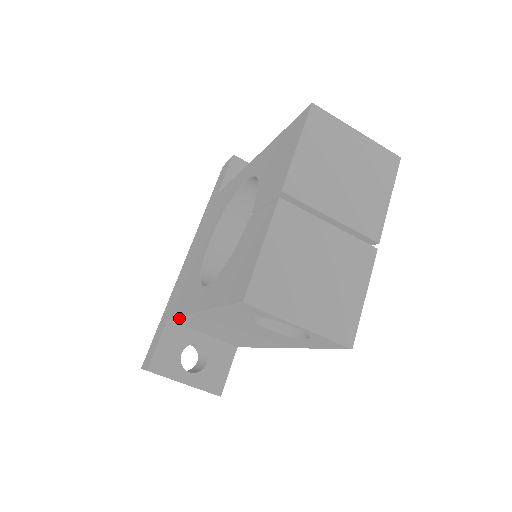
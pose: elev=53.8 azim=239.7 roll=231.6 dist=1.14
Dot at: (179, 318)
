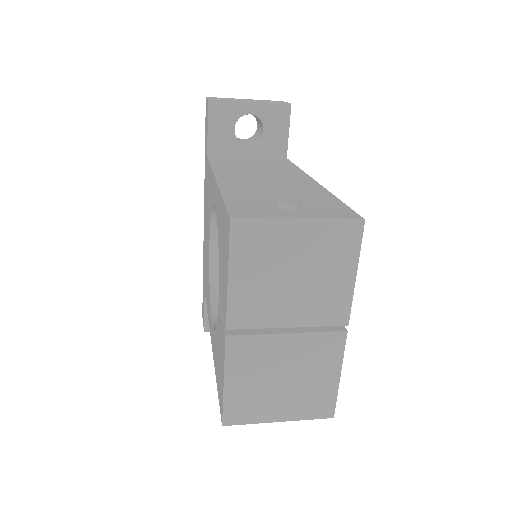
Dot at: occluded
